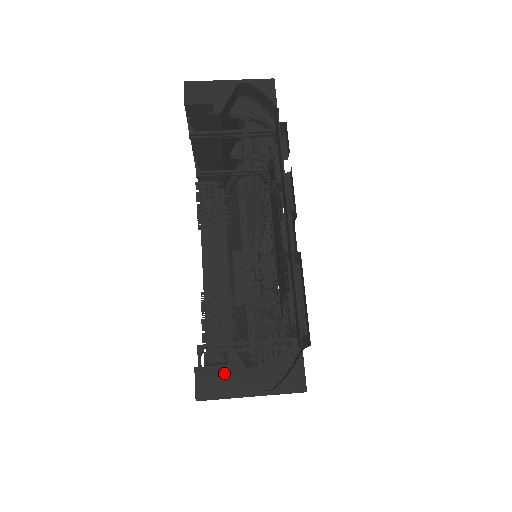
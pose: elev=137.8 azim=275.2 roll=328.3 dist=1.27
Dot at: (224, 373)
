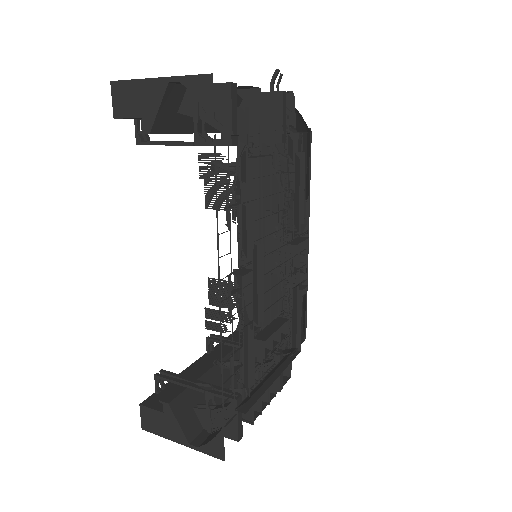
Dot at: (160, 418)
